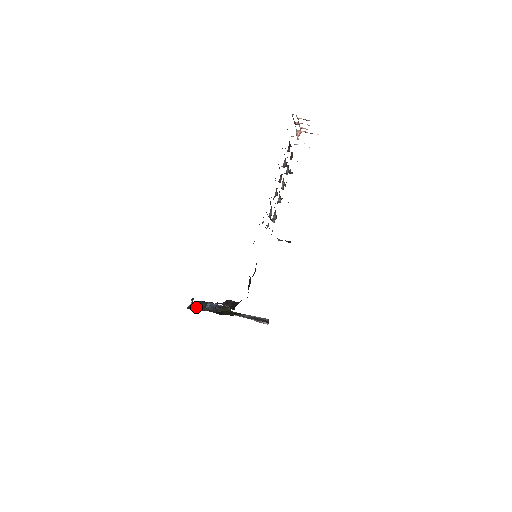
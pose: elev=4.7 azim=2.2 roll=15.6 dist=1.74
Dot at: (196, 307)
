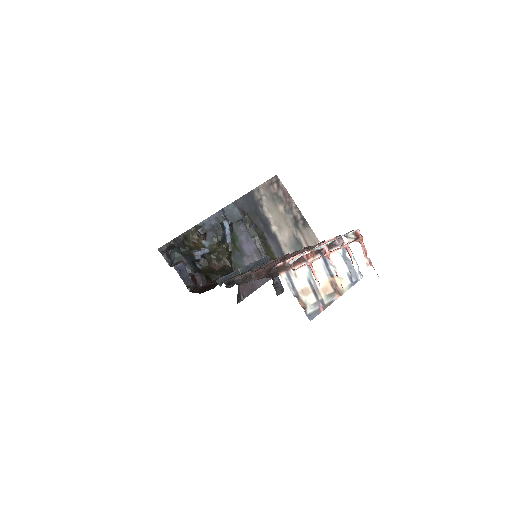
Dot at: (167, 256)
